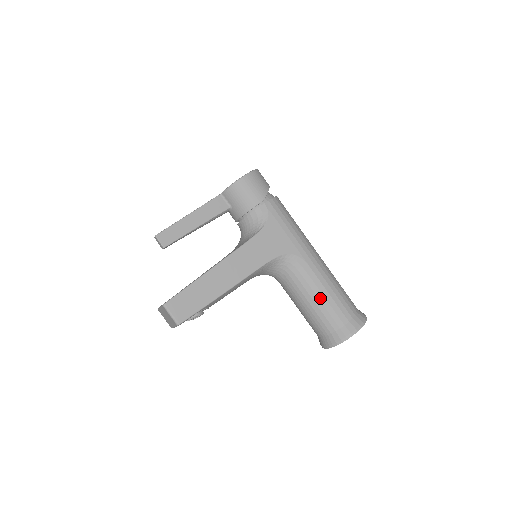
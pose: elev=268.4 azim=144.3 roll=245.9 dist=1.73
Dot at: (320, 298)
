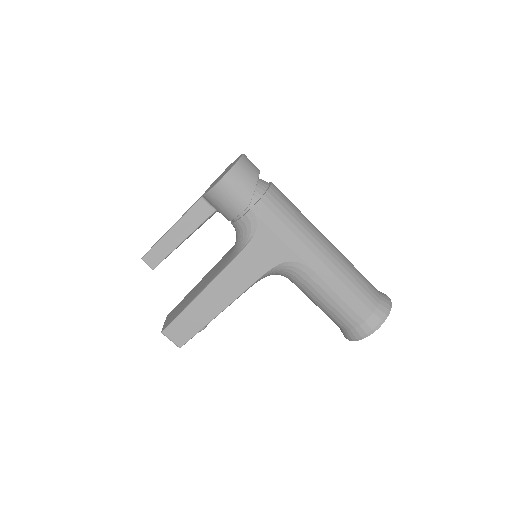
Dot at: (329, 301)
